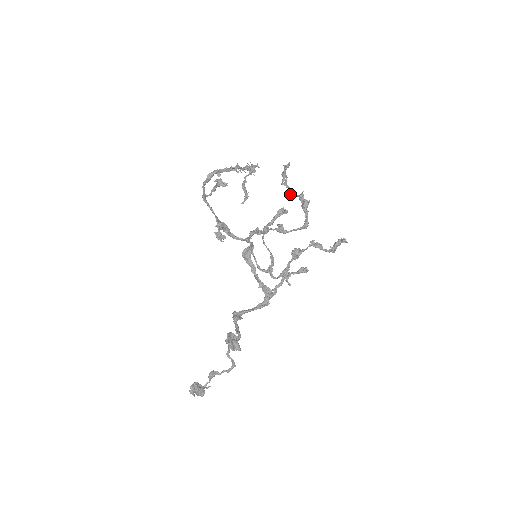
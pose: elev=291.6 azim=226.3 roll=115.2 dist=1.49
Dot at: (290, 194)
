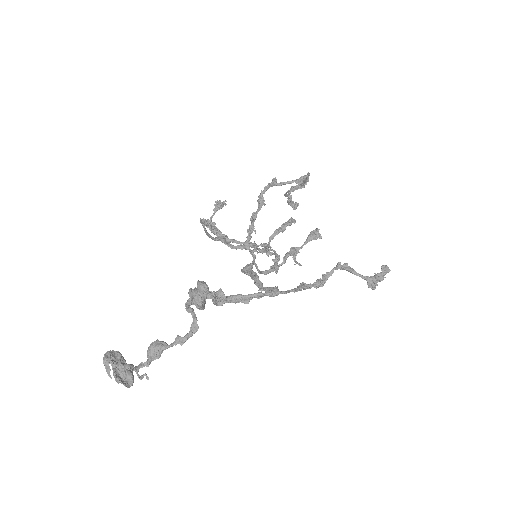
Dot at: (291, 190)
